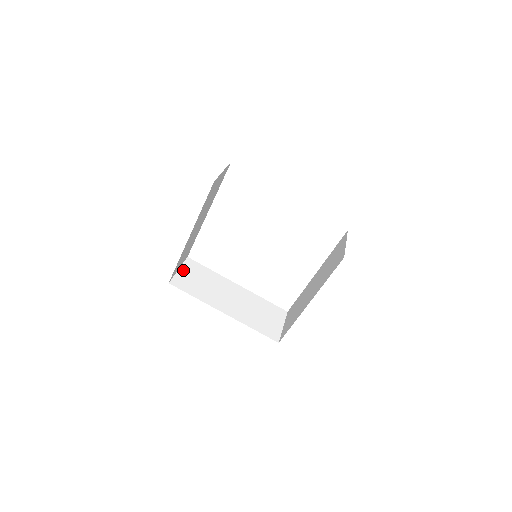
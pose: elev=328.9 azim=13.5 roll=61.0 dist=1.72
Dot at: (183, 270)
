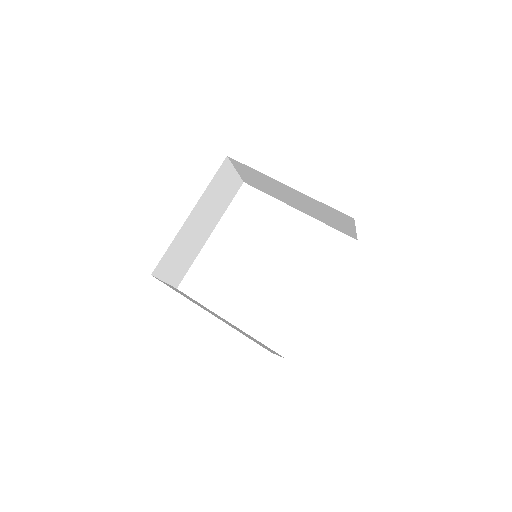
Dot at: (169, 285)
